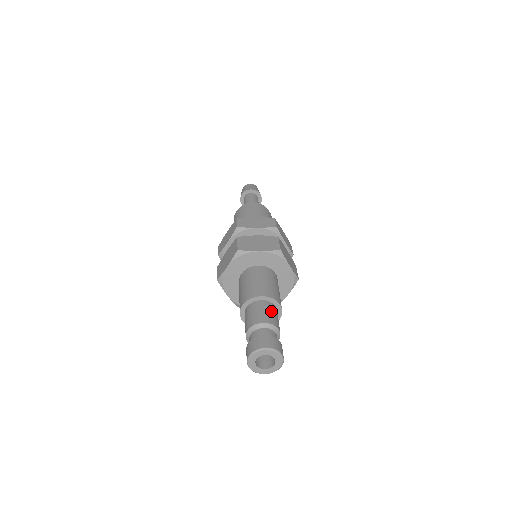
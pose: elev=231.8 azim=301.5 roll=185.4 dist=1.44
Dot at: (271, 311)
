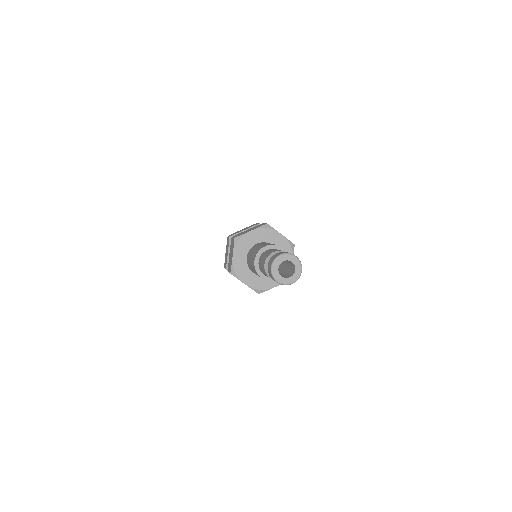
Dot at: occluded
